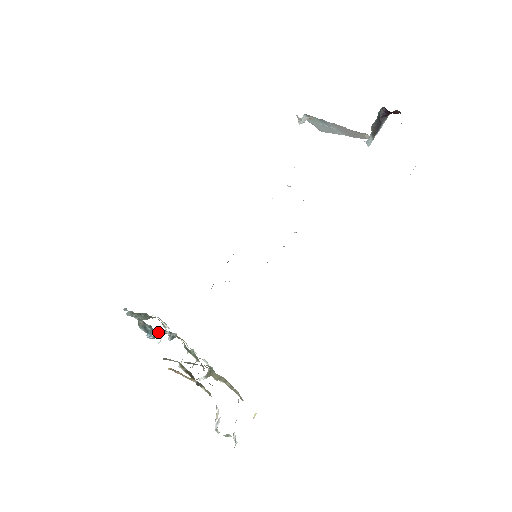
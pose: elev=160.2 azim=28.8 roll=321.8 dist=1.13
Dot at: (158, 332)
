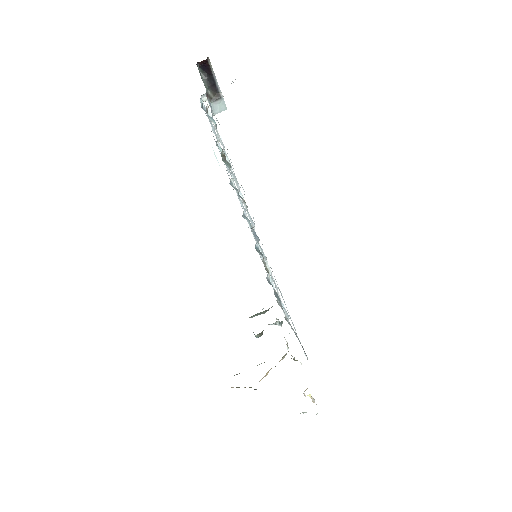
Dot at: occluded
